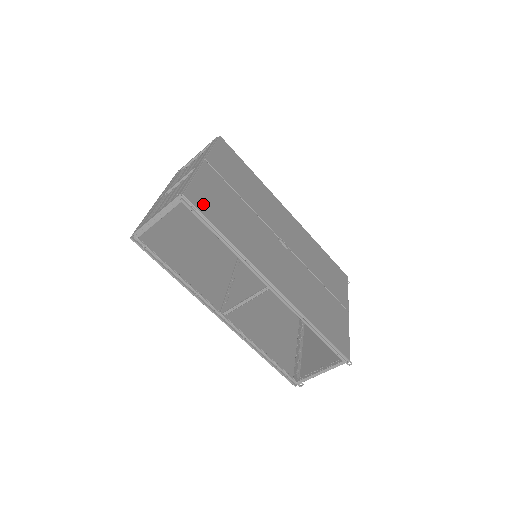
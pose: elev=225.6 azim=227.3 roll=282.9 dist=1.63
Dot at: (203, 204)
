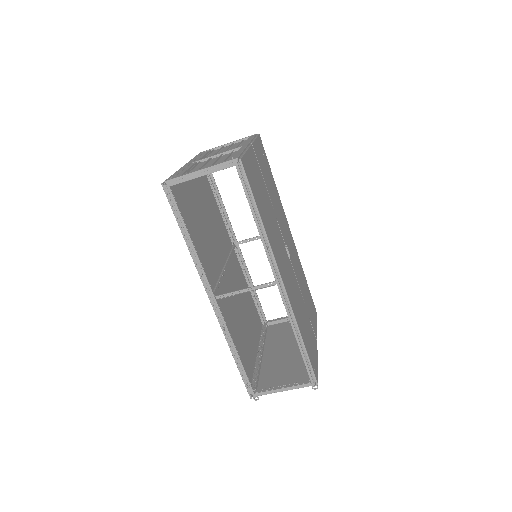
Dot at: (250, 178)
